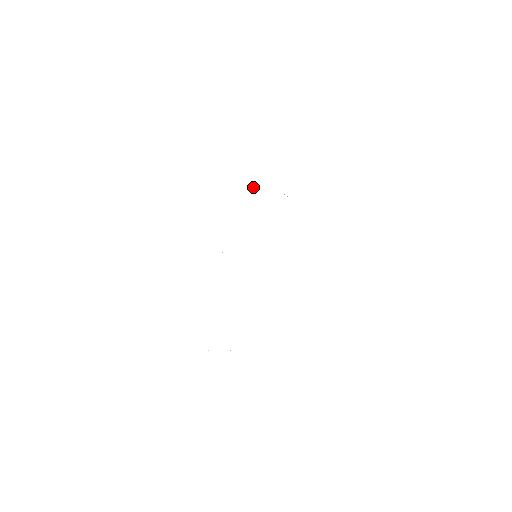
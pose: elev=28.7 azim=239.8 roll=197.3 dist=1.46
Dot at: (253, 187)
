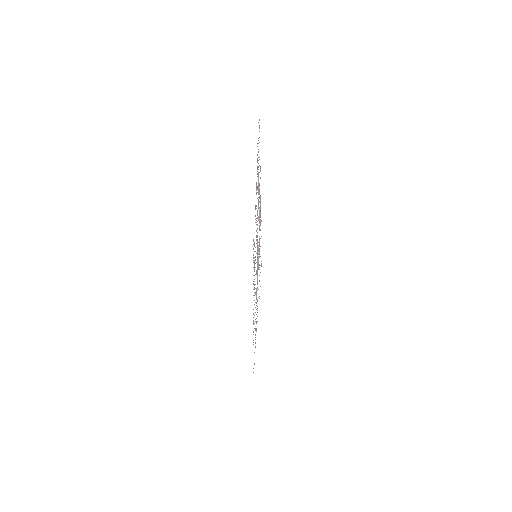
Dot at: occluded
